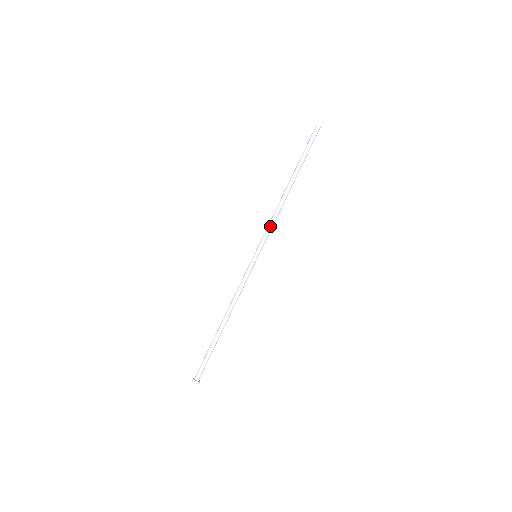
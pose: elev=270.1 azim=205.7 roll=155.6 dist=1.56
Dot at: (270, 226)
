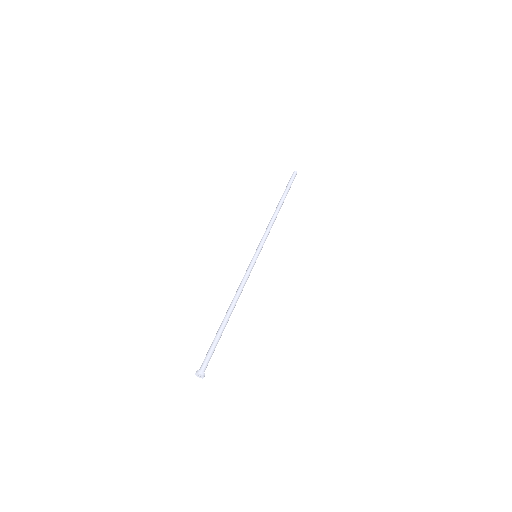
Dot at: (266, 232)
